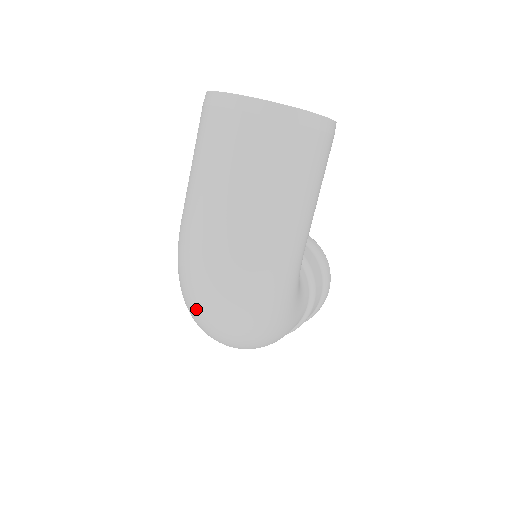
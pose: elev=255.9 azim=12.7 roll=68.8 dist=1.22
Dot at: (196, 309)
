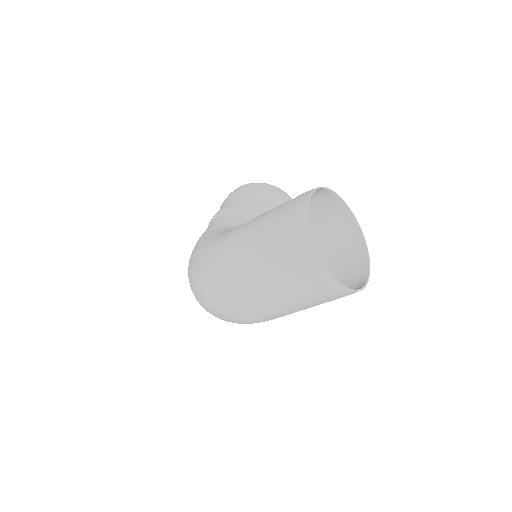
Dot at: (197, 296)
